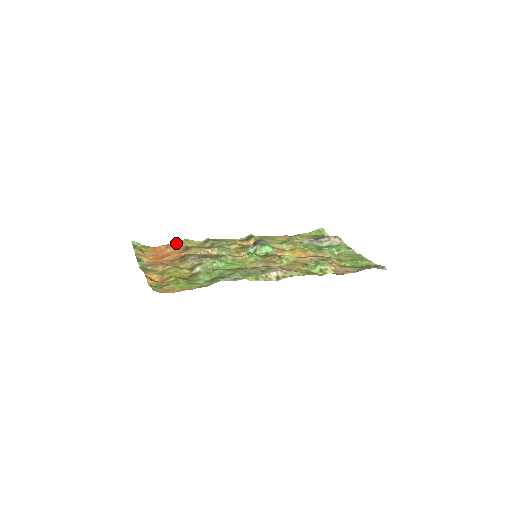
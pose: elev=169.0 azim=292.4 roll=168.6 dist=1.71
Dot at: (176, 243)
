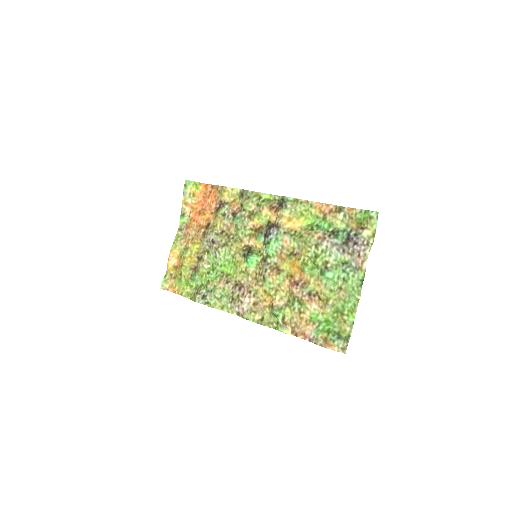
Dot at: (217, 190)
